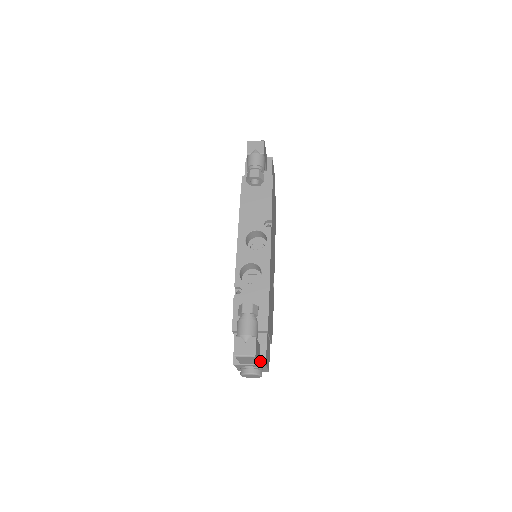
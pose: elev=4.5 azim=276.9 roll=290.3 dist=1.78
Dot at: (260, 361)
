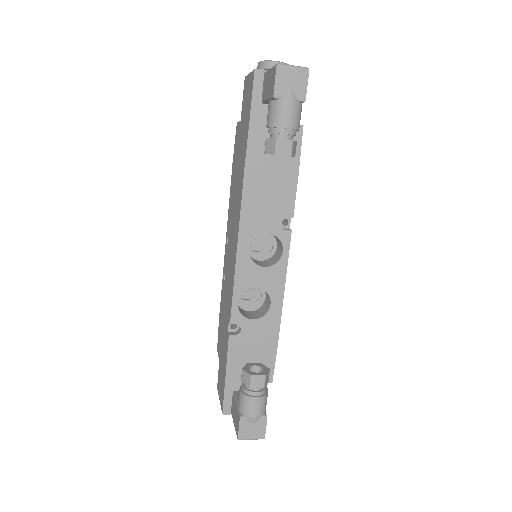
Dot at: occluded
